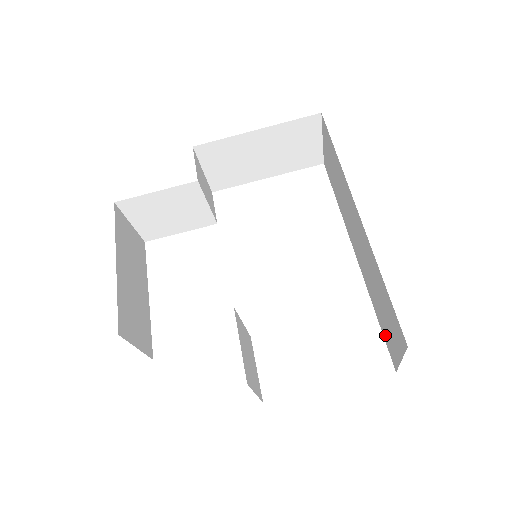
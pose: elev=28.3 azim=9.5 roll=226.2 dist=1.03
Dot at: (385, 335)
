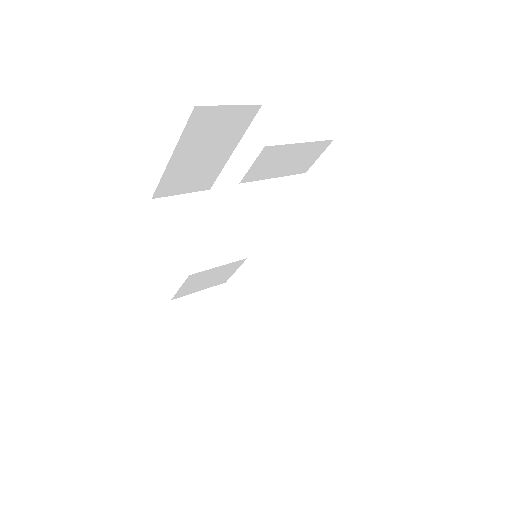
Dot at: occluded
